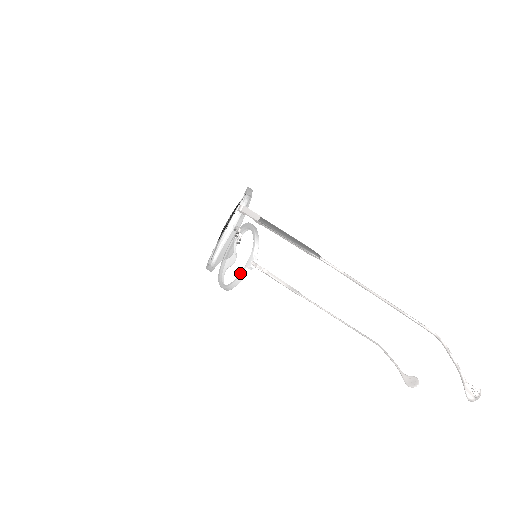
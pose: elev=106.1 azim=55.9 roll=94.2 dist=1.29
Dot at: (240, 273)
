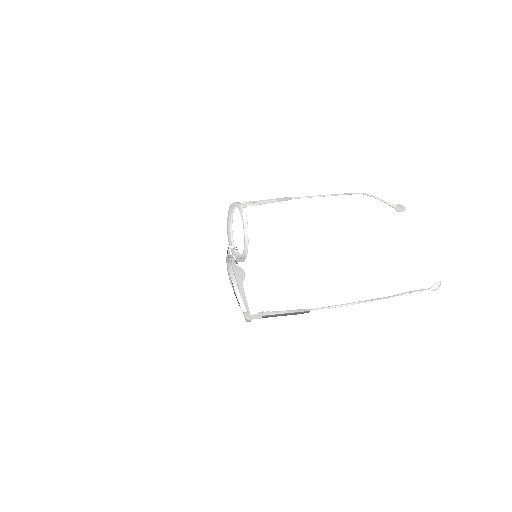
Dot at: occluded
